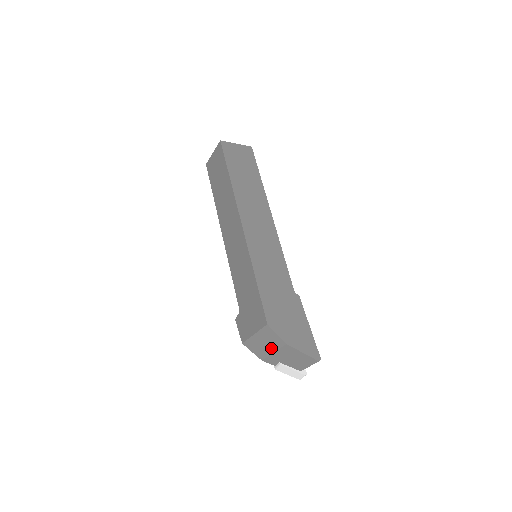
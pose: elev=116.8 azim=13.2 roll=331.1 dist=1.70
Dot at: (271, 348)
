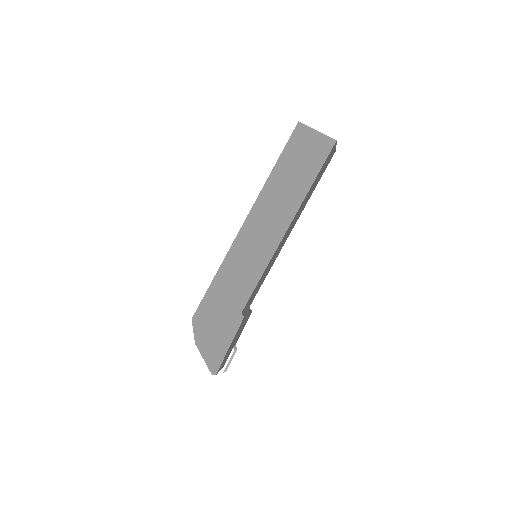
Dot at: occluded
